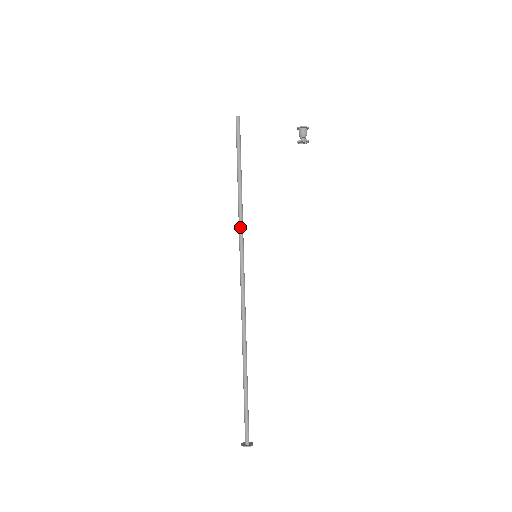
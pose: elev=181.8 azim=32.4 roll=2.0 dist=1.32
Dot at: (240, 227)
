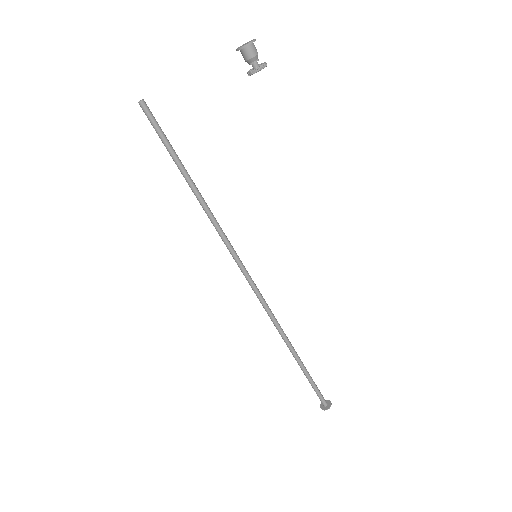
Dot at: occluded
